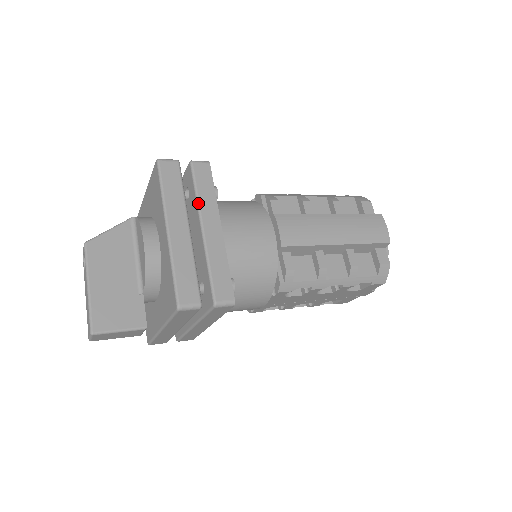
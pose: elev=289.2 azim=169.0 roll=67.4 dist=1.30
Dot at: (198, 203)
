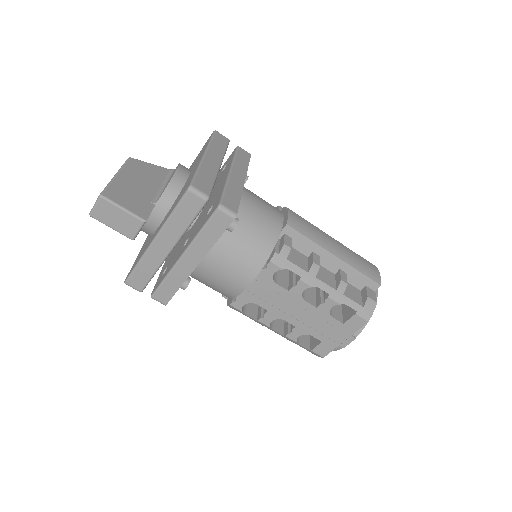
Dot at: (233, 161)
